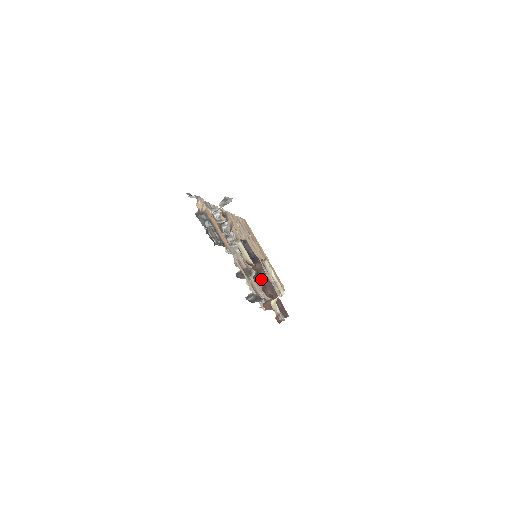
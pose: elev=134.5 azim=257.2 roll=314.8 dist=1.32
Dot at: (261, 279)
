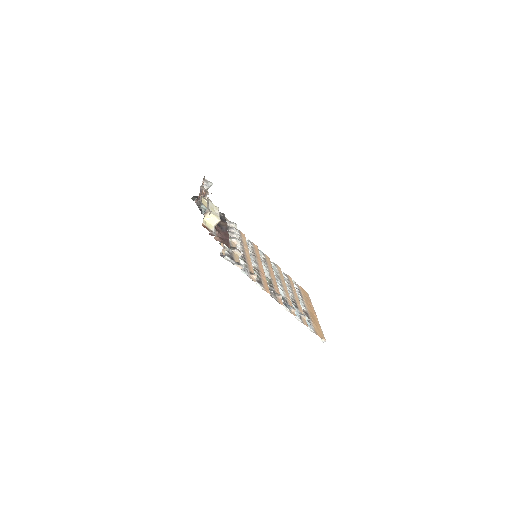
Dot at: (220, 227)
